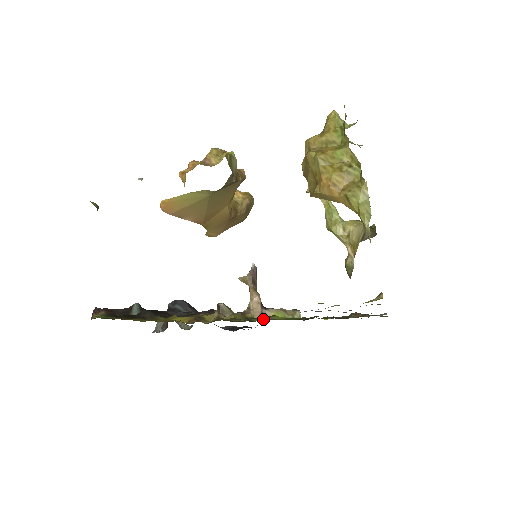
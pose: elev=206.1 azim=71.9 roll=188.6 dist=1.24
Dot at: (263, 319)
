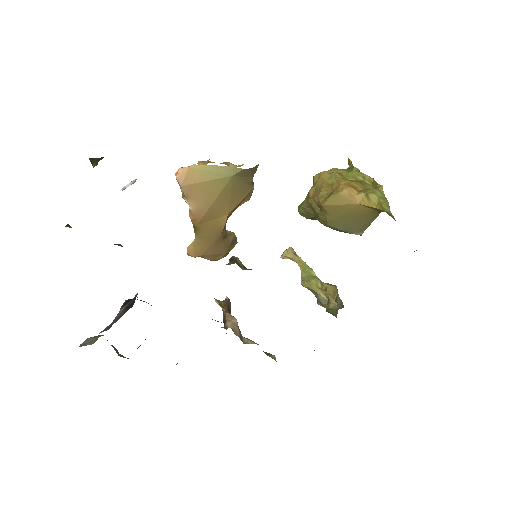
Dot at: occluded
